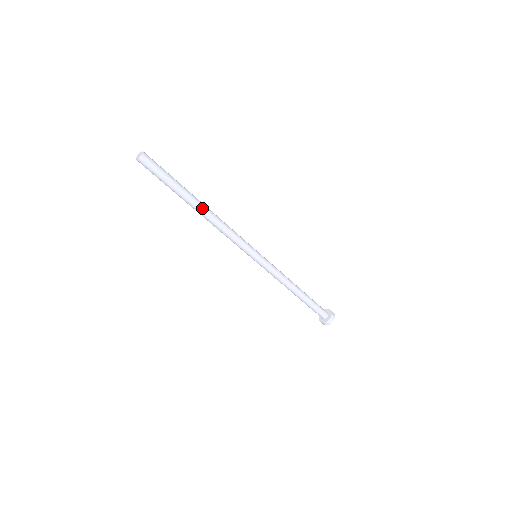
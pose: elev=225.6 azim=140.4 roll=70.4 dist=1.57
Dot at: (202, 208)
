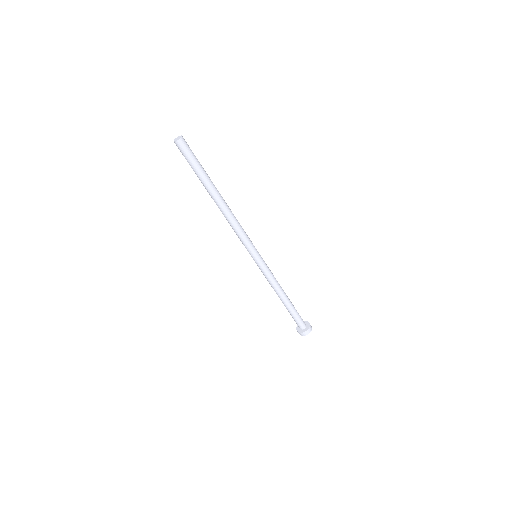
Dot at: (221, 200)
